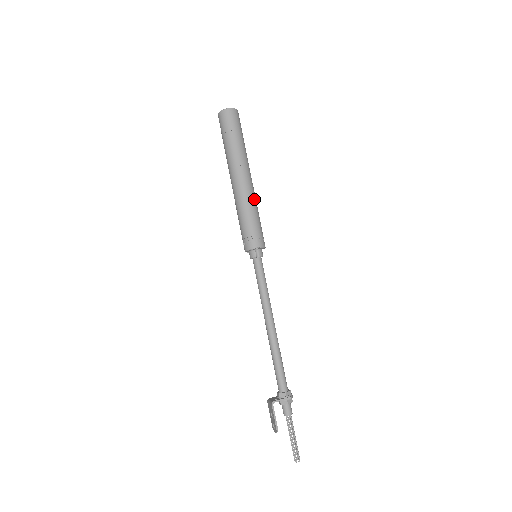
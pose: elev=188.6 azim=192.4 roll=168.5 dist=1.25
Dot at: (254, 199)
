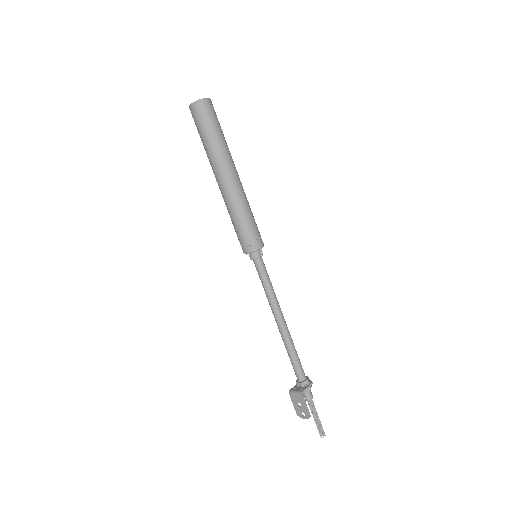
Dot at: (246, 197)
